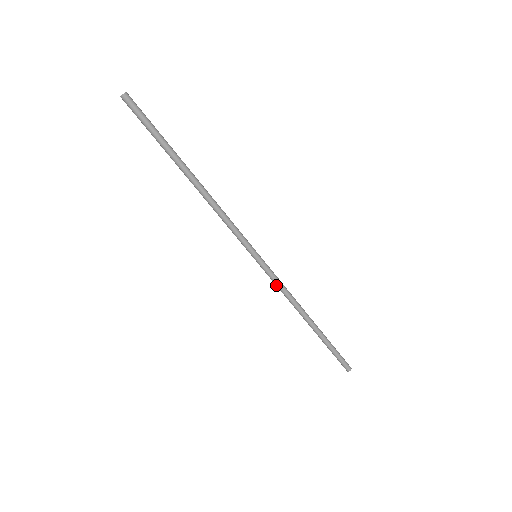
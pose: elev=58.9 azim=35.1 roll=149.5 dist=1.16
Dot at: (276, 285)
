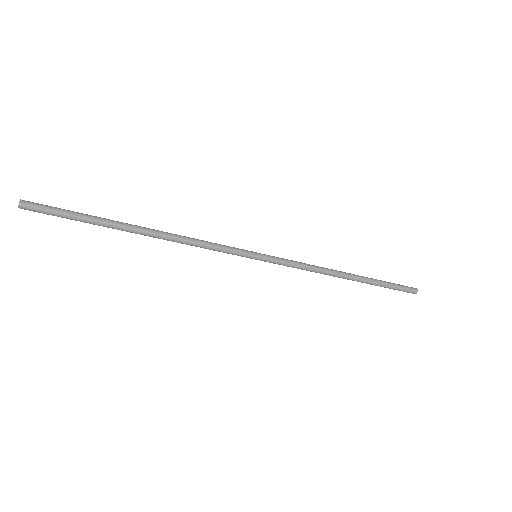
Dot at: (293, 267)
